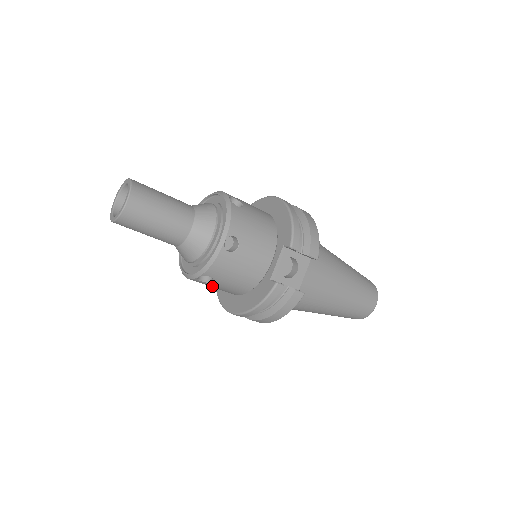
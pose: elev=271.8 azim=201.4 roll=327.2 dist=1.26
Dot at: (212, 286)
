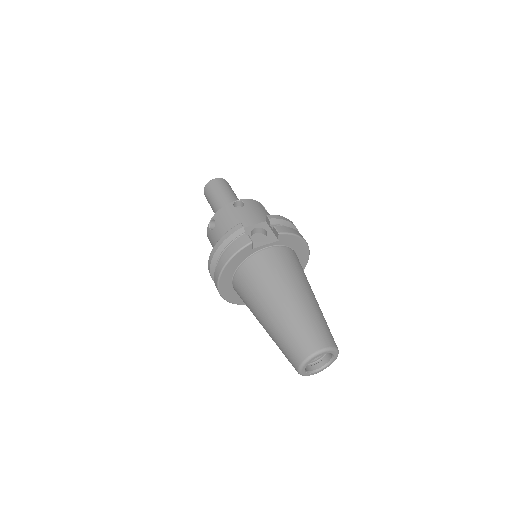
Dot at: (213, 240)
